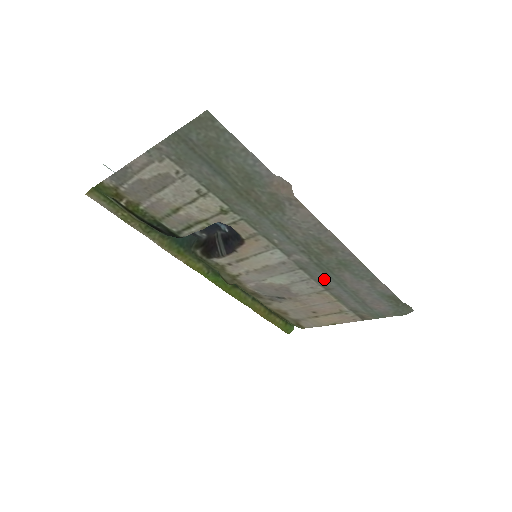
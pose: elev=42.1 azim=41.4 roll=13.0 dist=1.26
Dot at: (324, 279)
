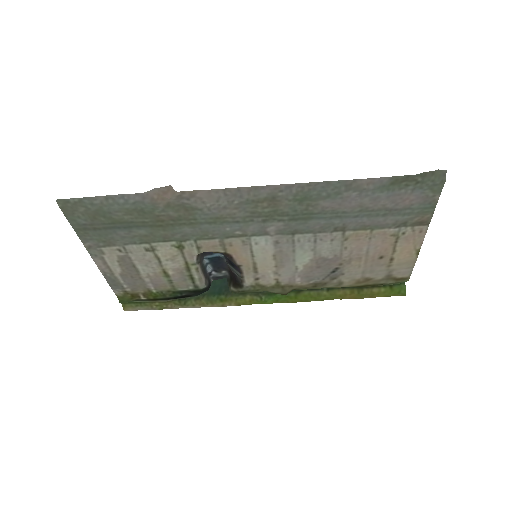
Dot at: (322, 224)
